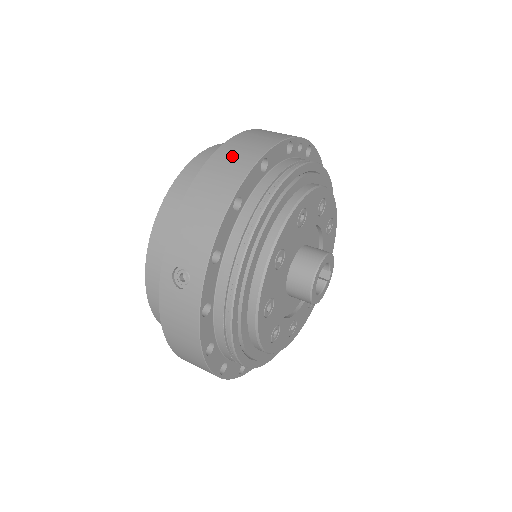
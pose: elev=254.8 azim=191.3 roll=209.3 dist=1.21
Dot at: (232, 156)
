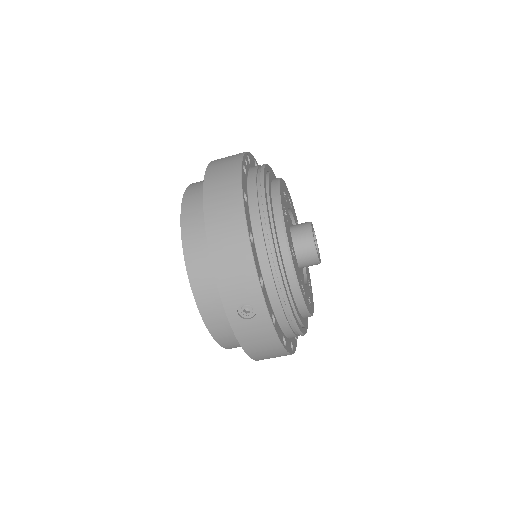
Dot at: (220, 205)
